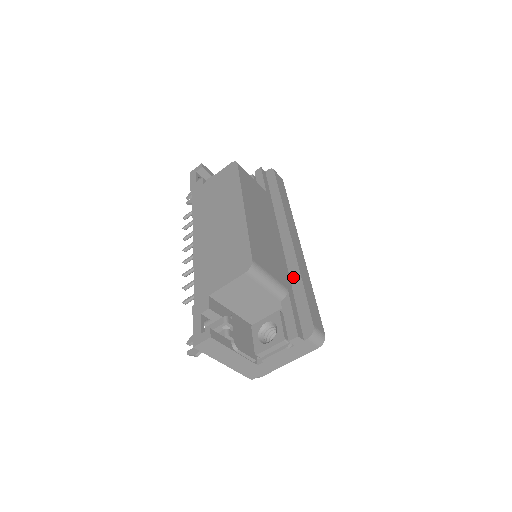
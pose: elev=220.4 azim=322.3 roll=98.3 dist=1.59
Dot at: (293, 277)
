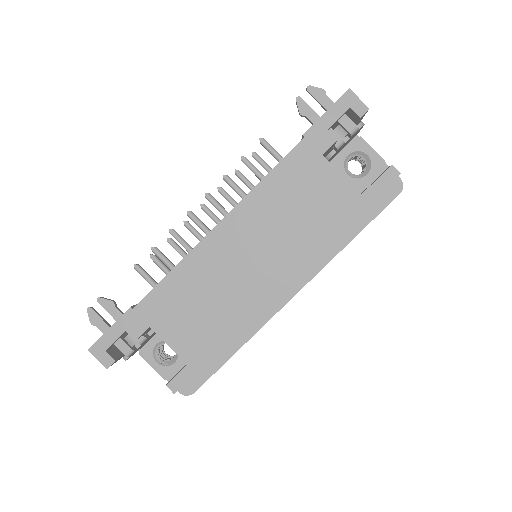
Dot at: occluded
